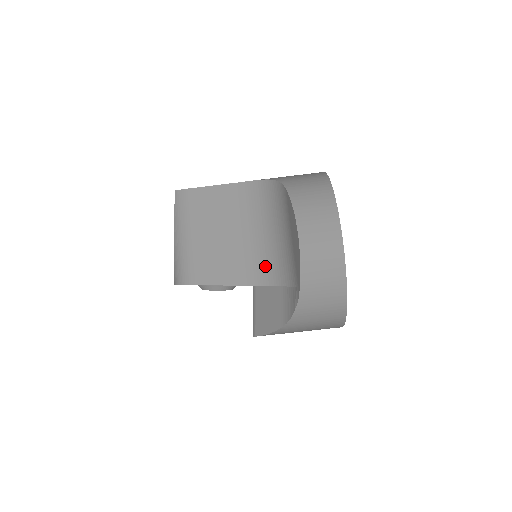
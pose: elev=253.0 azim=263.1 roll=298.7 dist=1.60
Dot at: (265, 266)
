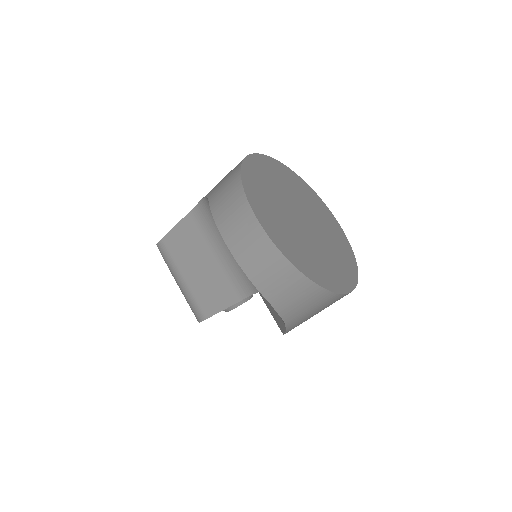
Dot at: (244, 277)
